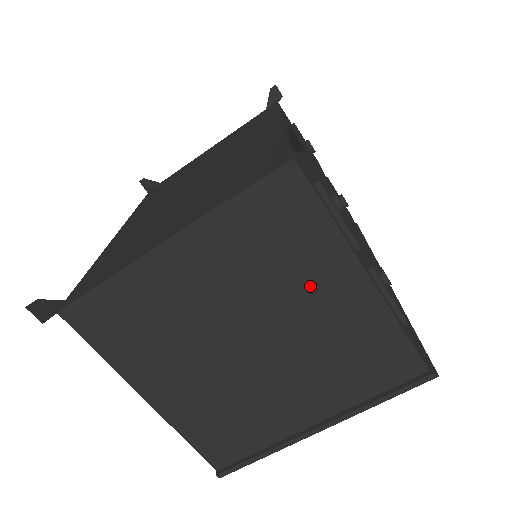
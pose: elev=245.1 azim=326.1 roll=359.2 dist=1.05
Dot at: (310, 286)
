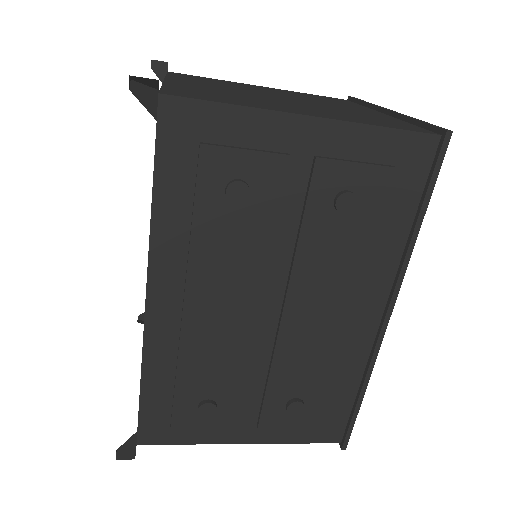
Dot at: occluded
